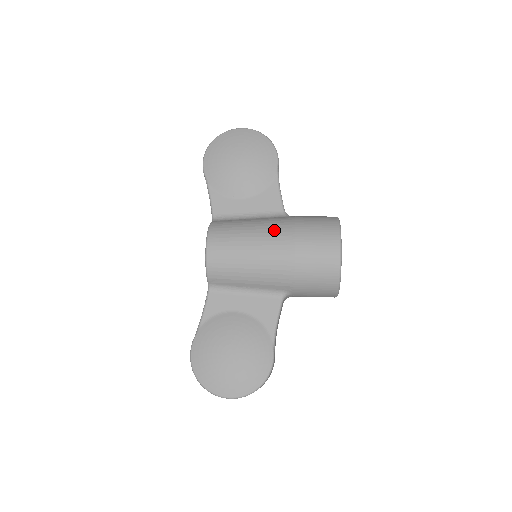
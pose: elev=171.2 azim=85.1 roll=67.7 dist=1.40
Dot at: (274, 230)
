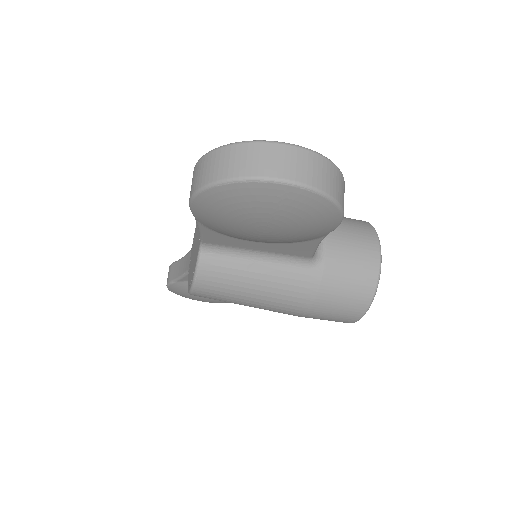
Dot at: occluded
